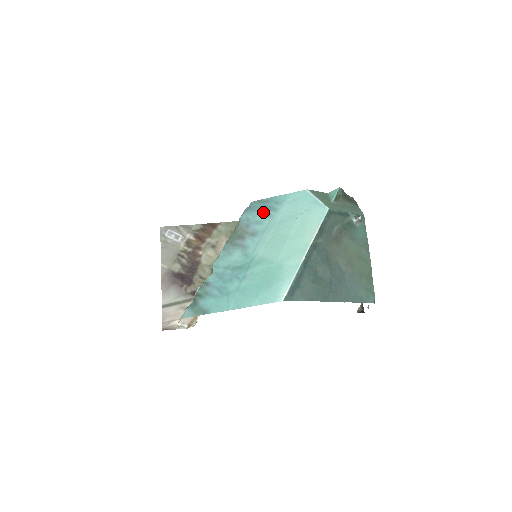
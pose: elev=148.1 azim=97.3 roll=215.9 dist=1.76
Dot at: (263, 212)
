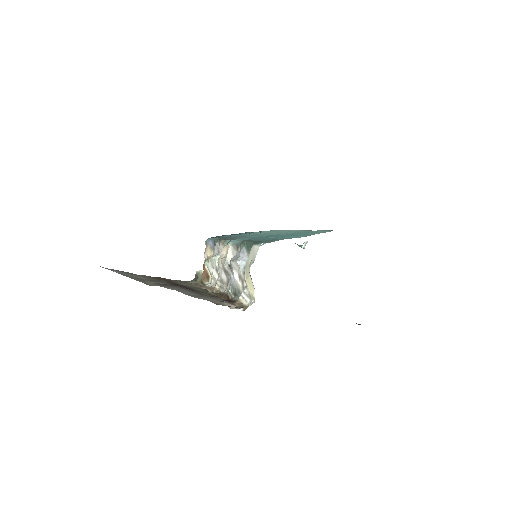
Dot at: (230, 235)
